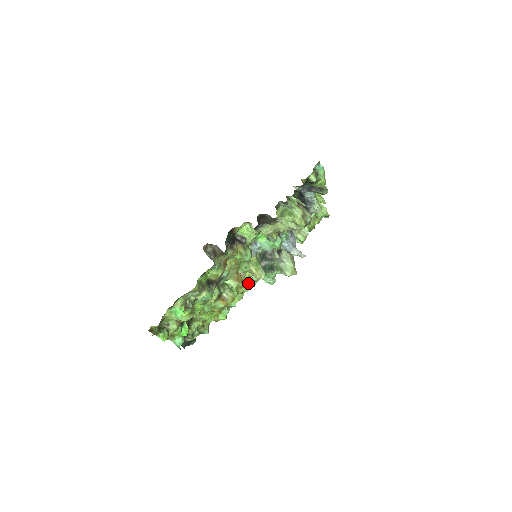
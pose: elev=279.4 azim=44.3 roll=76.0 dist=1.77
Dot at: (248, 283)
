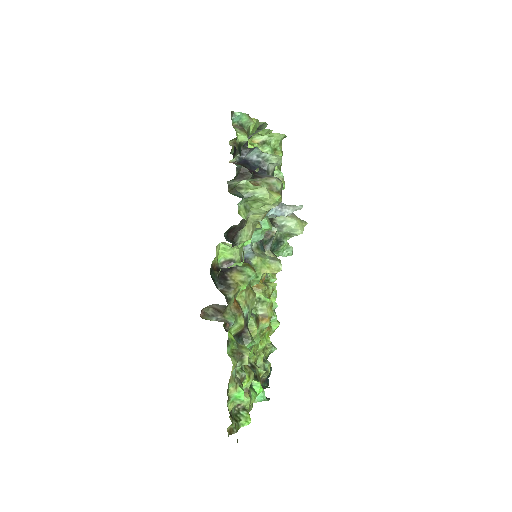
Dot at: (269, 274)
